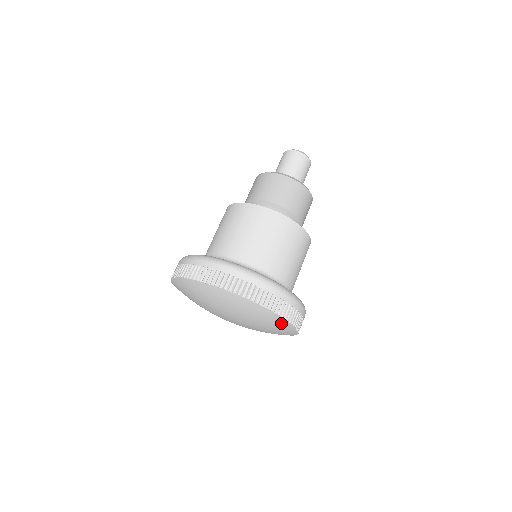
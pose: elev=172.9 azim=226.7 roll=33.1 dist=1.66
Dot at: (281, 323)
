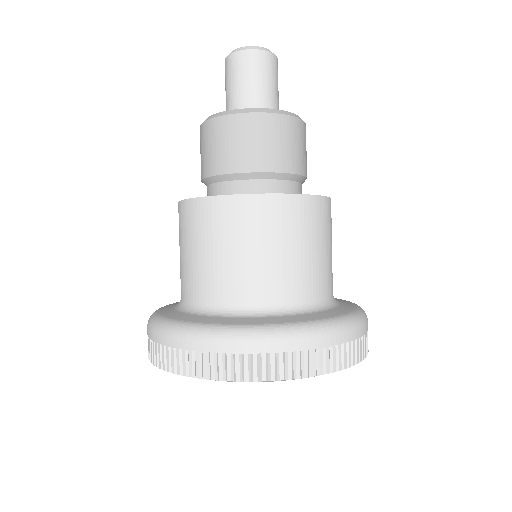
Dot at: occluded
